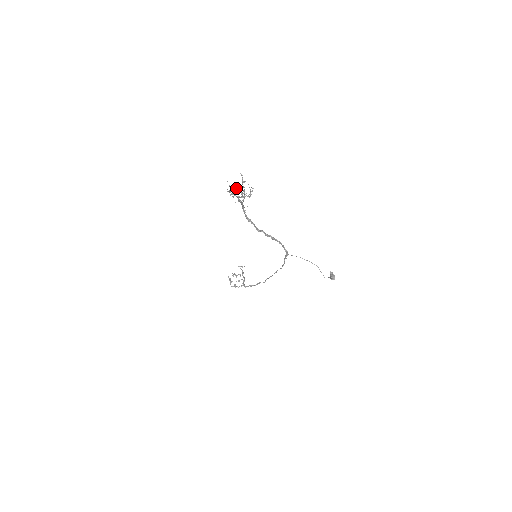
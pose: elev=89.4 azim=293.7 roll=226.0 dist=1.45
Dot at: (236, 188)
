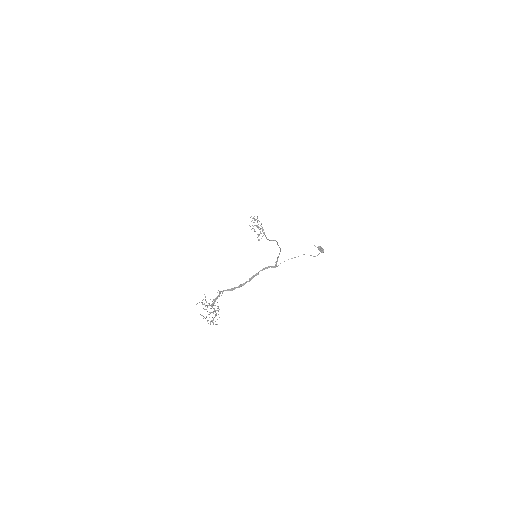
Dot at: (206, 316)
